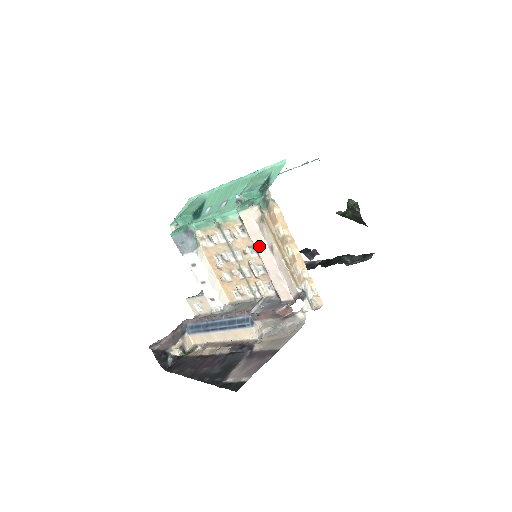
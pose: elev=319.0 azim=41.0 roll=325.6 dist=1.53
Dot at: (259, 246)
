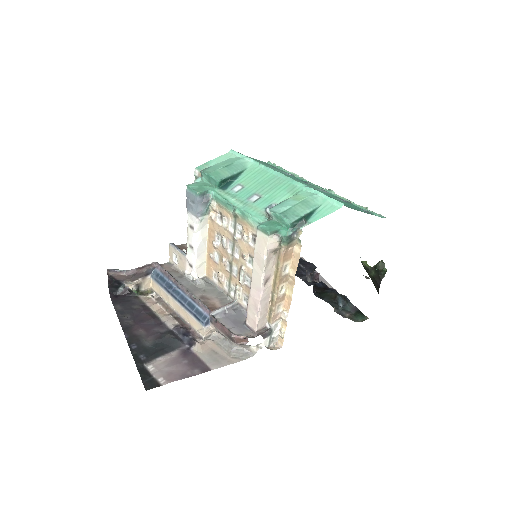
Dot at: (256, 271)
